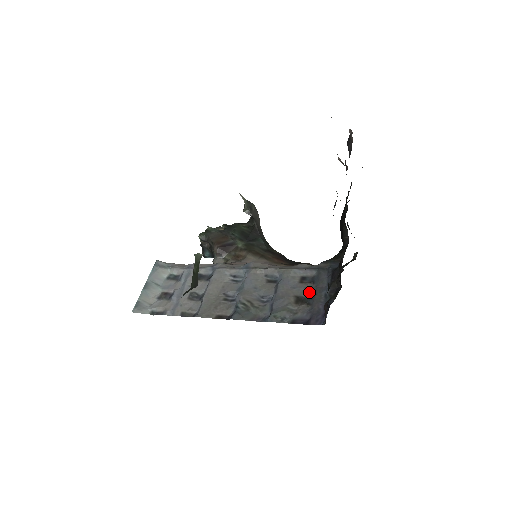
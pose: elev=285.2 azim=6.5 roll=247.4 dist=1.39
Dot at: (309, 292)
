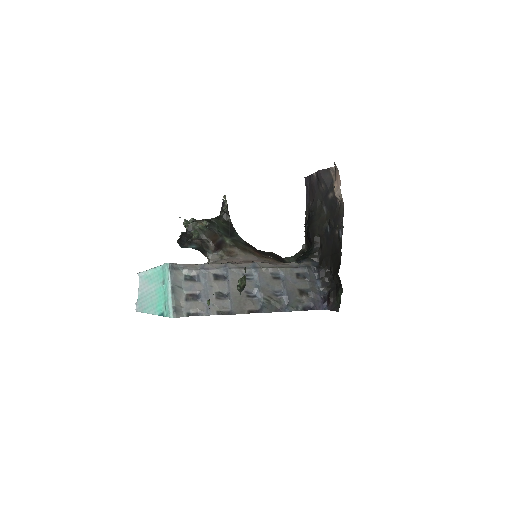
Dot at: (306, 286)
